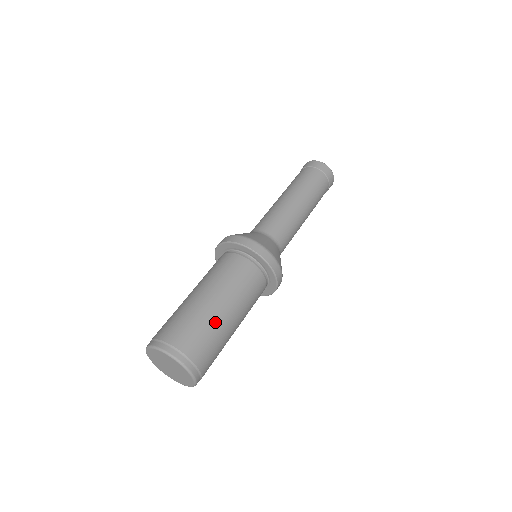
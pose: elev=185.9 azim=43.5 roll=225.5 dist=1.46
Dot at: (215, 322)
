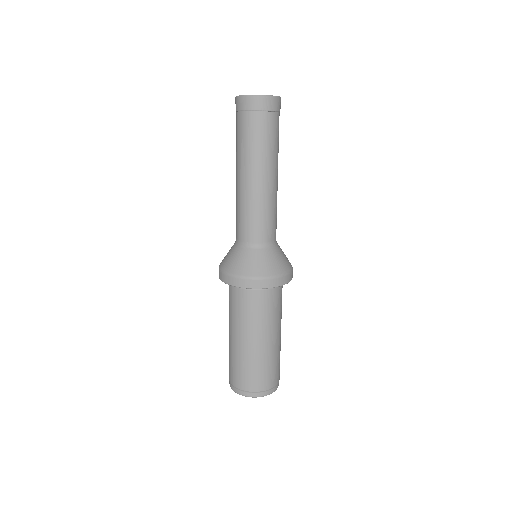
Dot at: (278, 351)
